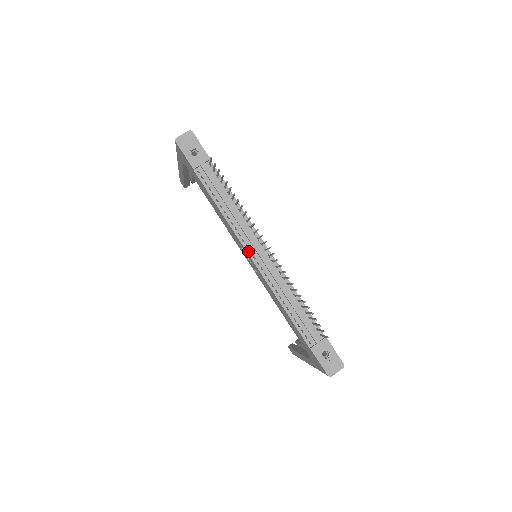
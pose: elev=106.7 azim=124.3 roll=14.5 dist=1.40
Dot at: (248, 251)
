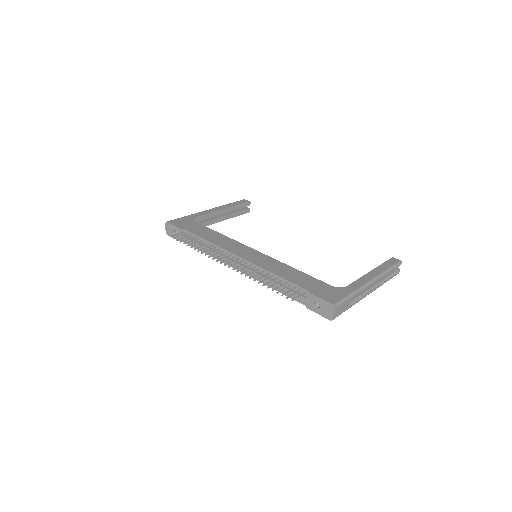
Dot at: (233, 267)
